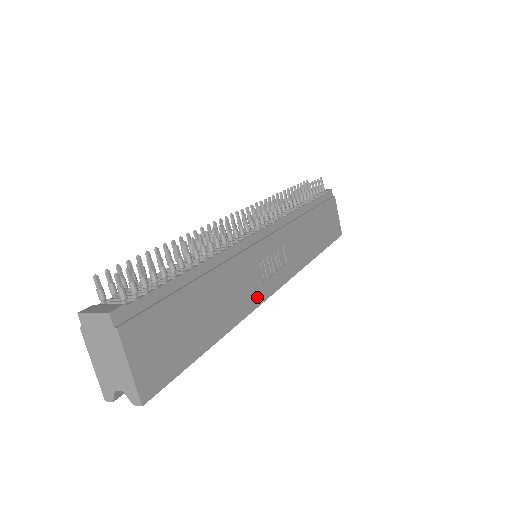
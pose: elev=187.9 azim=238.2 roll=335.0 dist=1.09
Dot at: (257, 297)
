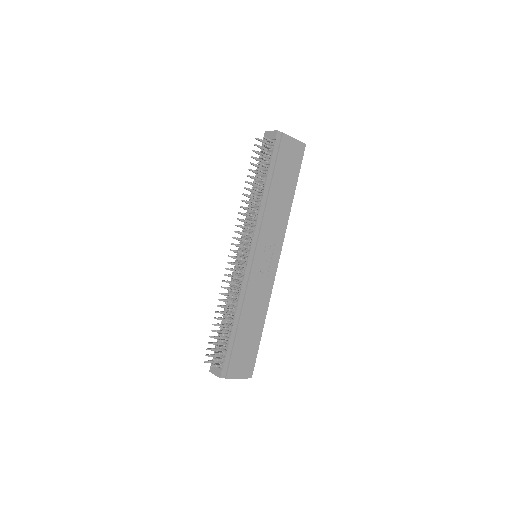
Dot at: (269, 285)
